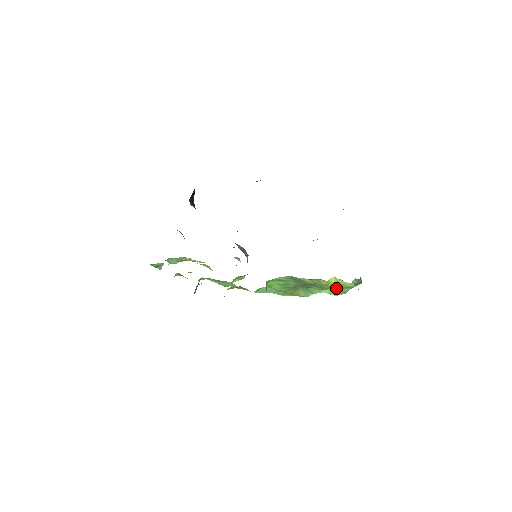
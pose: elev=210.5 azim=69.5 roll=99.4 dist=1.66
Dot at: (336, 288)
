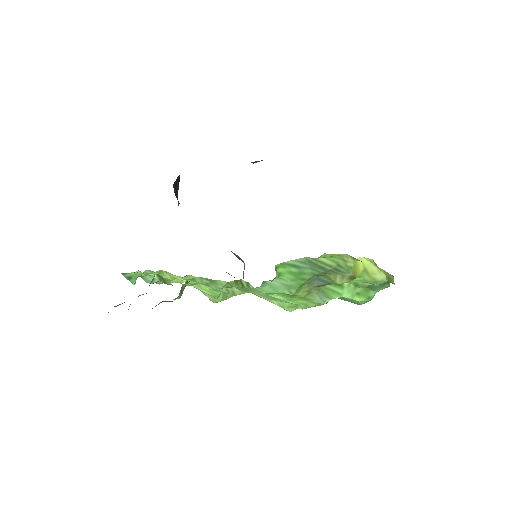
Dot at: (360, 289)
